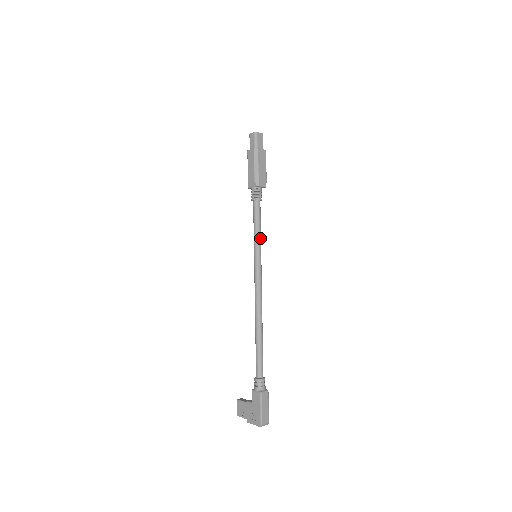
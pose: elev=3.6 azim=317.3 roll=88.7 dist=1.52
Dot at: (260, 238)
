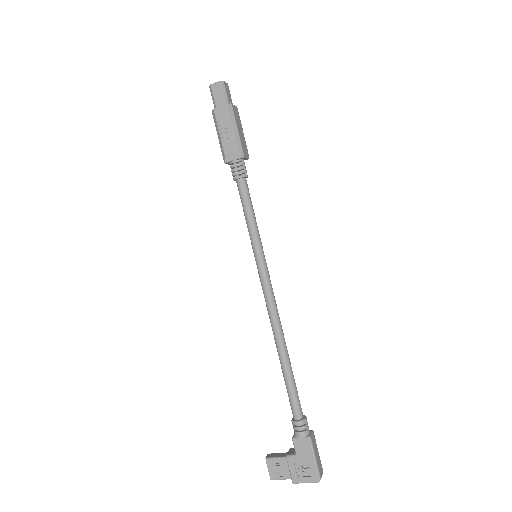
Dot at: (258, 230)
